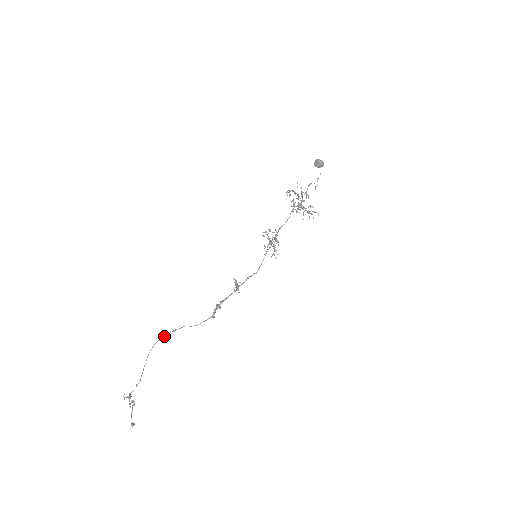
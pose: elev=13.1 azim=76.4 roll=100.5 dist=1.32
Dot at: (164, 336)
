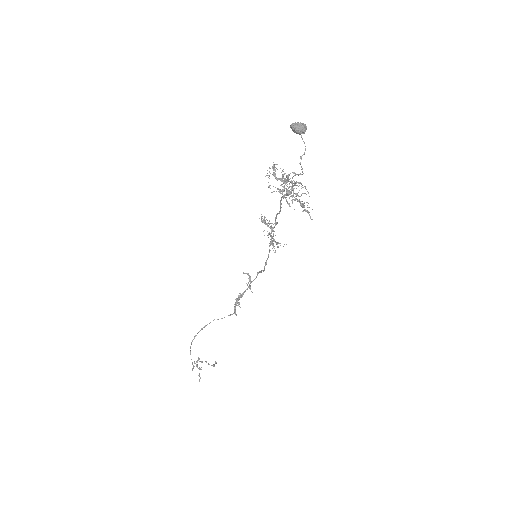
Dot at: (197, 333)
